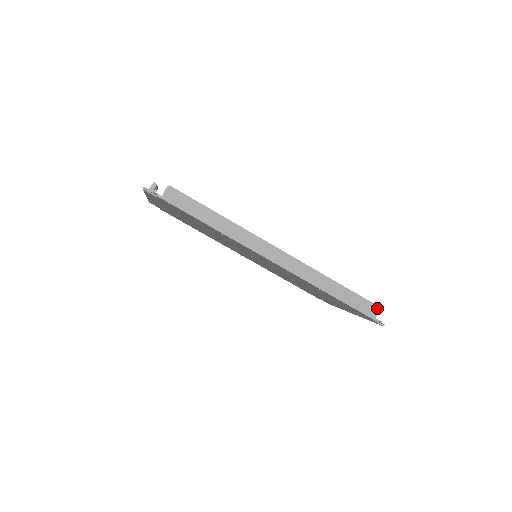
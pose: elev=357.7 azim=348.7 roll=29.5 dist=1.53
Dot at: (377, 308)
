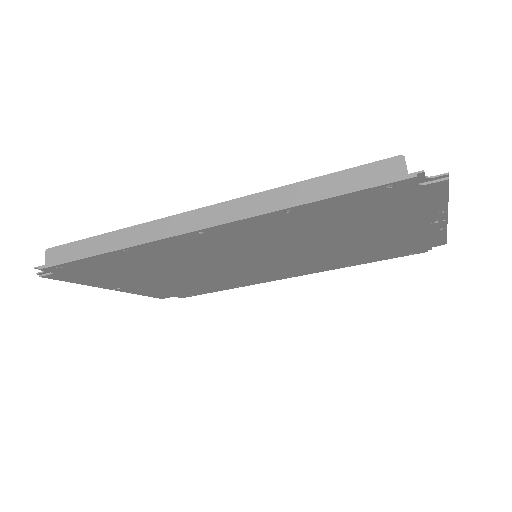
Dot at: (398, 160)
